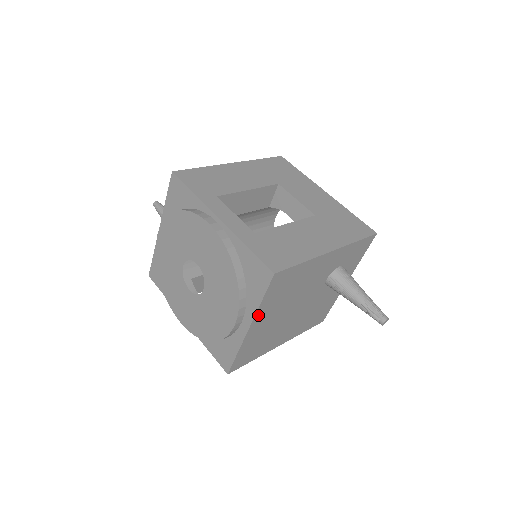
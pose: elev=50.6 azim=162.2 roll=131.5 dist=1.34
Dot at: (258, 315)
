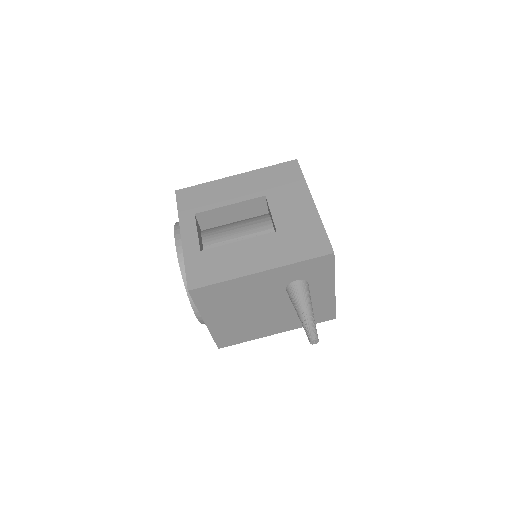
Dot at: (205, 314)
